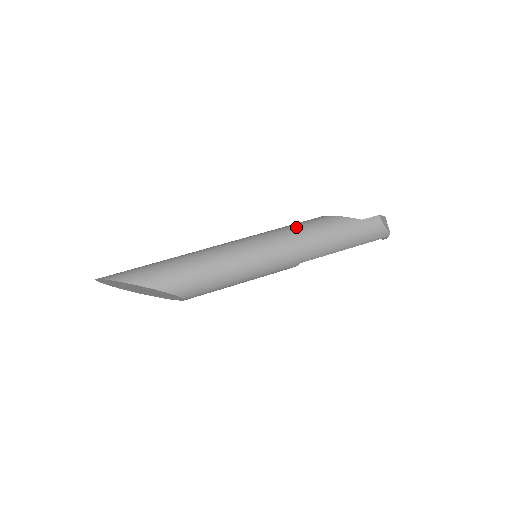
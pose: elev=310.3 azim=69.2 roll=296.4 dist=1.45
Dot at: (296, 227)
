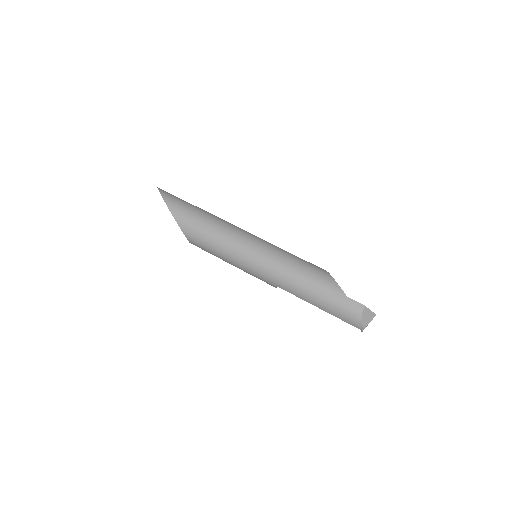
Dot at: (296, 259)
